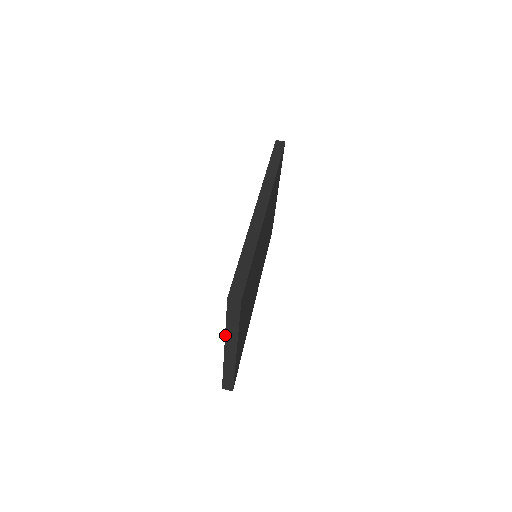
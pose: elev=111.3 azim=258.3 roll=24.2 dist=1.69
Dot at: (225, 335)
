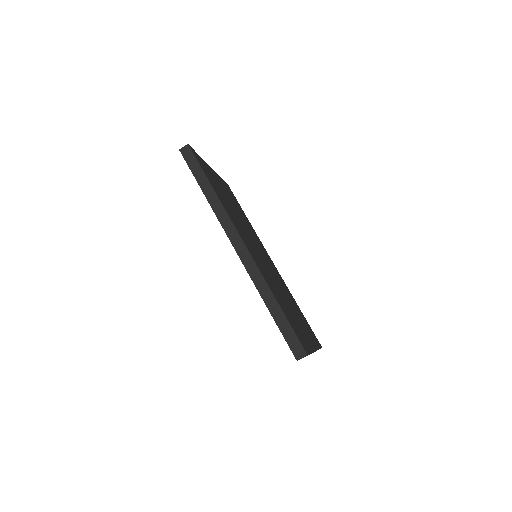
Dot at: occluded
